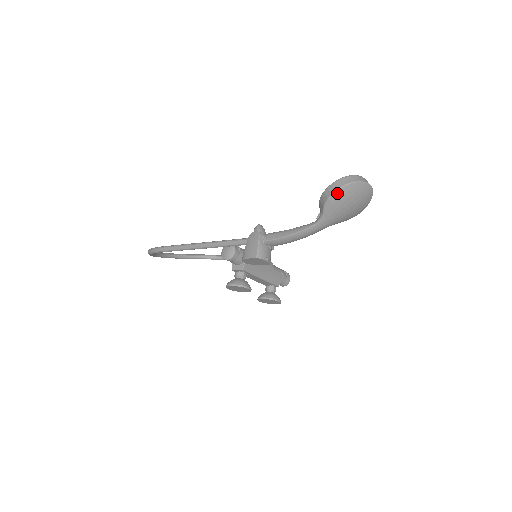
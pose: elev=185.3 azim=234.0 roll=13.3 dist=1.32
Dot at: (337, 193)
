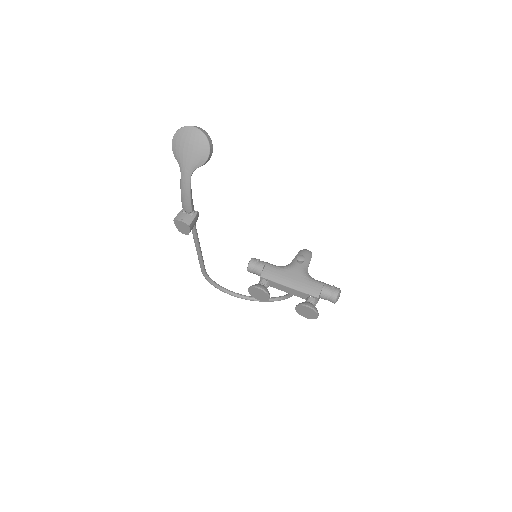
Dot at: (173, 143)
